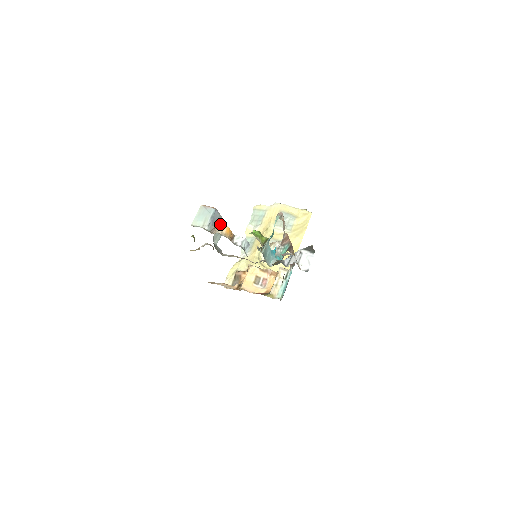
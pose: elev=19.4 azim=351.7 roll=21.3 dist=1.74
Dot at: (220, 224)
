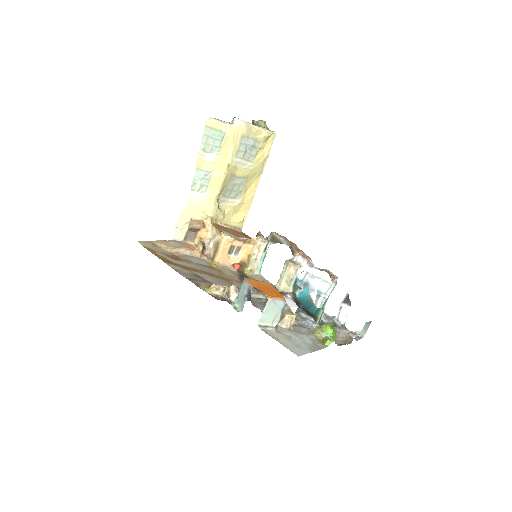
Dot at: (288, 316)
